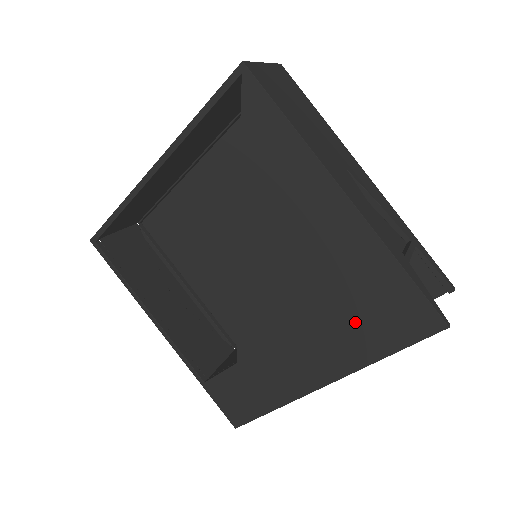
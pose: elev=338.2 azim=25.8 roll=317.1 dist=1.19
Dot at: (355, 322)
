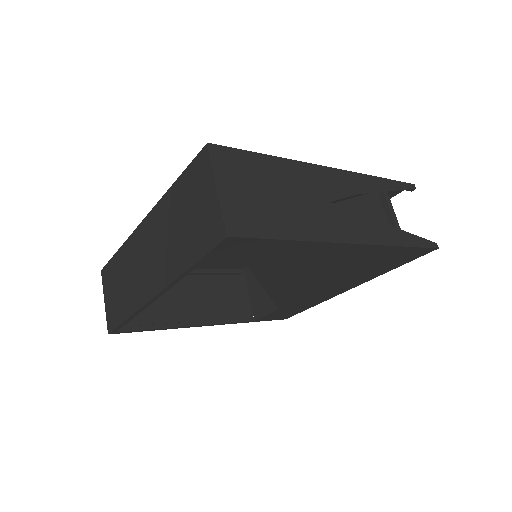
Dot at: (369, 270)
